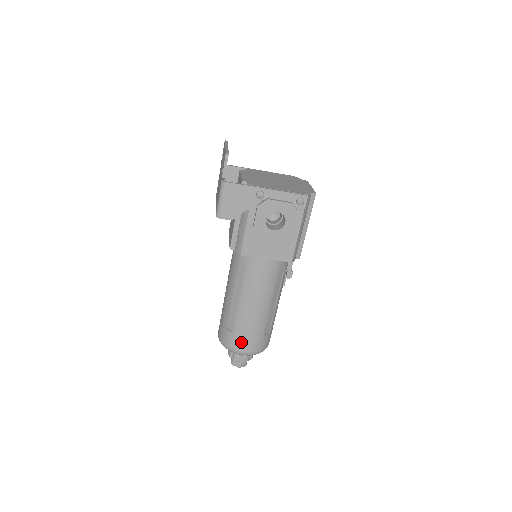
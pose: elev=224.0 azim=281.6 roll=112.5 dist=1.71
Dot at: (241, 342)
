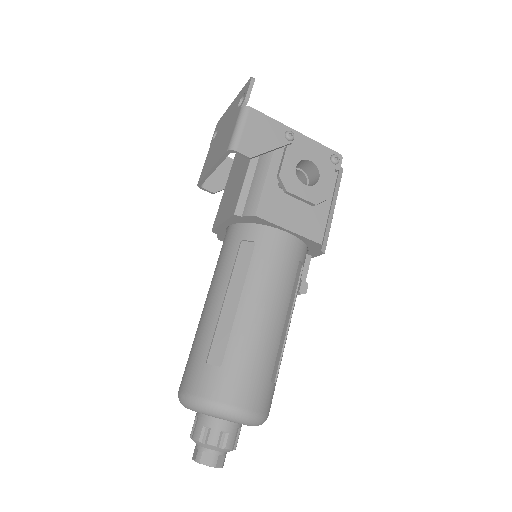
Dot at: (236, 385)
